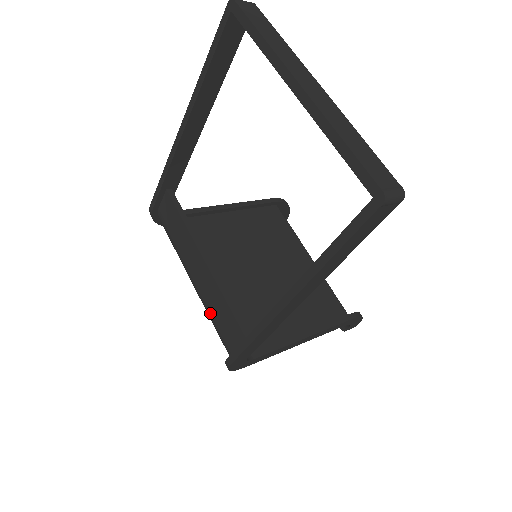
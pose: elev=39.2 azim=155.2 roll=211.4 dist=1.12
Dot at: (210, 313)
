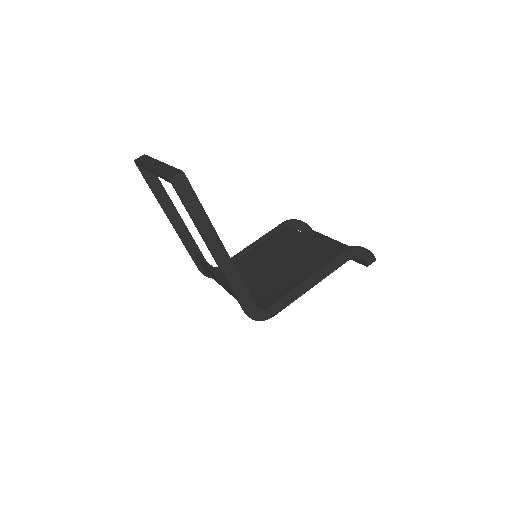
Dot at: occluded
